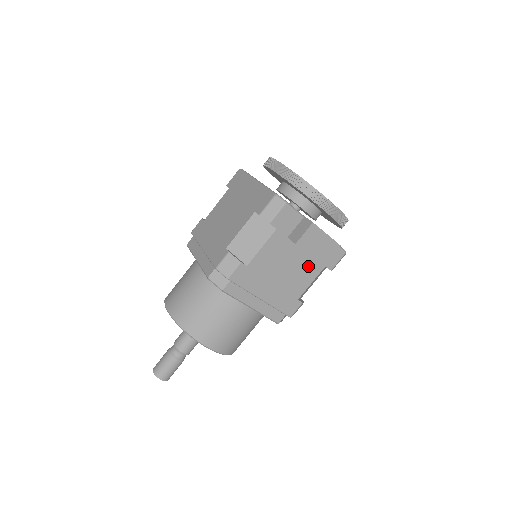
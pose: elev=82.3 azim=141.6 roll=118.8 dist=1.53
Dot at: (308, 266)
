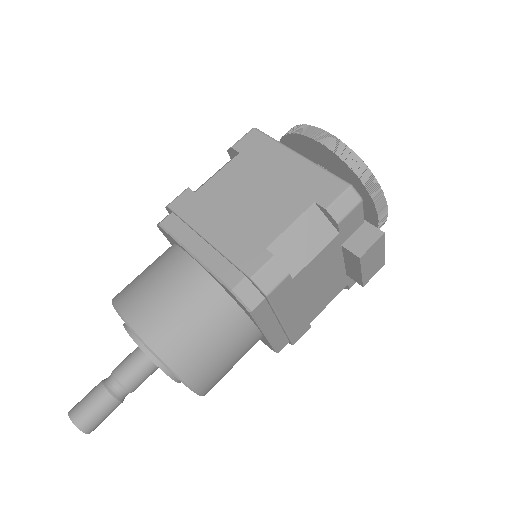
Dot at: (337, 283)
